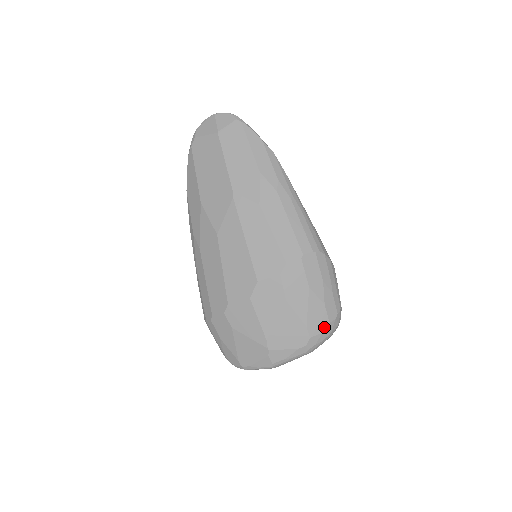
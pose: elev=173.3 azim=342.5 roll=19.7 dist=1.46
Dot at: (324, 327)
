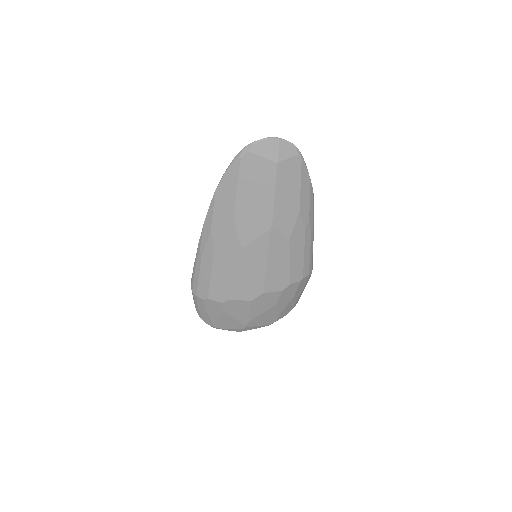
Dot at: (287, 313)
